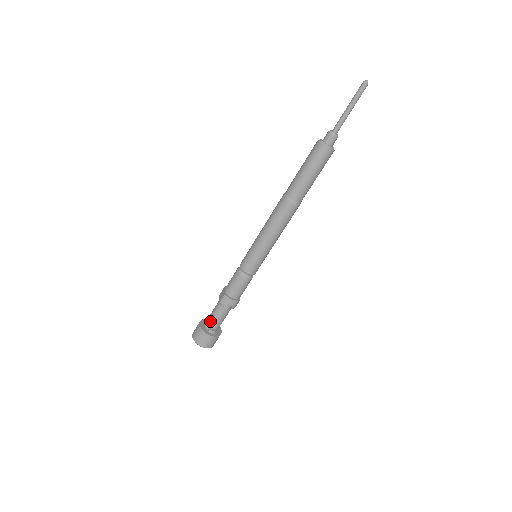
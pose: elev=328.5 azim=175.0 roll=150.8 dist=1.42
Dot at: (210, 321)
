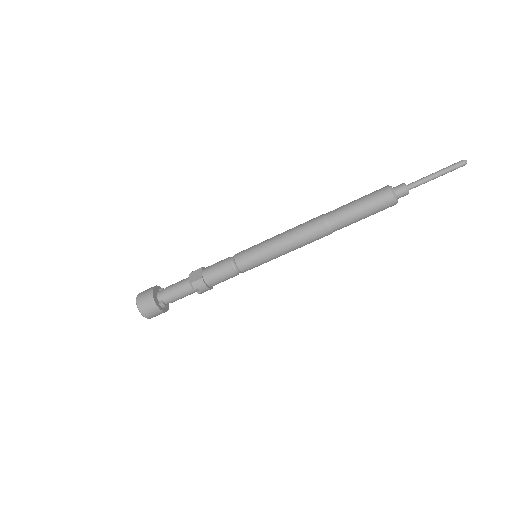
Dot at: (167, 295)
